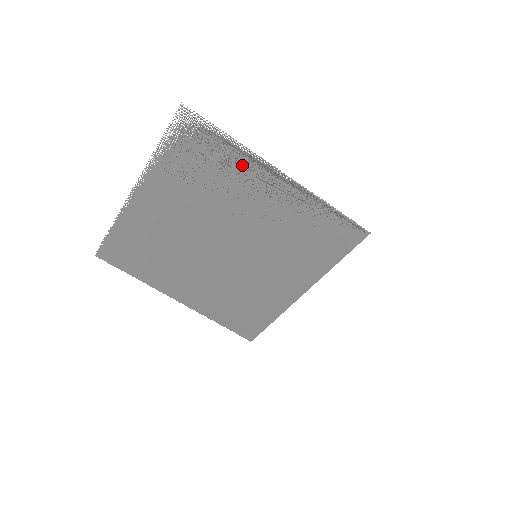
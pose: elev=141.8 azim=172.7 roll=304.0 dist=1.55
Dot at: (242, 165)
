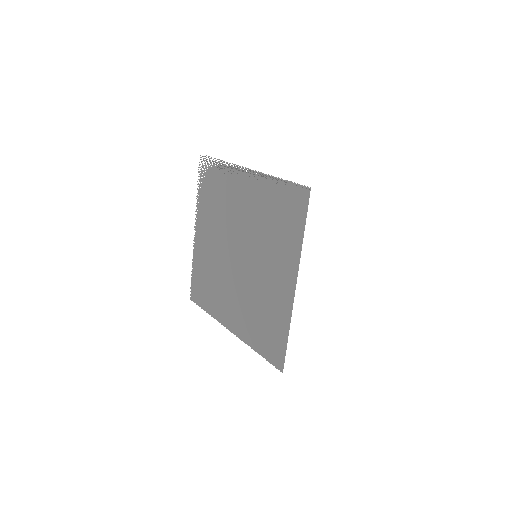
Dot at: (229, 177)
